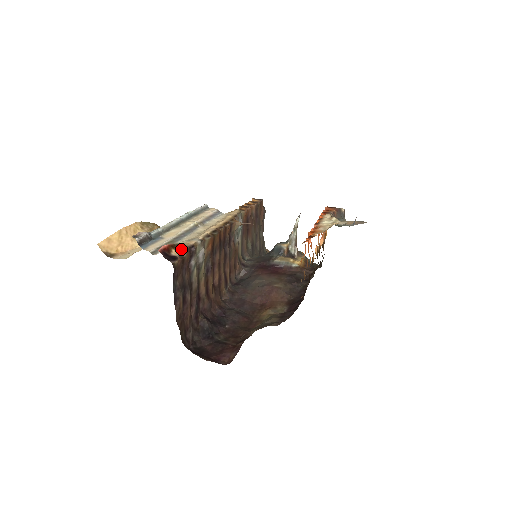
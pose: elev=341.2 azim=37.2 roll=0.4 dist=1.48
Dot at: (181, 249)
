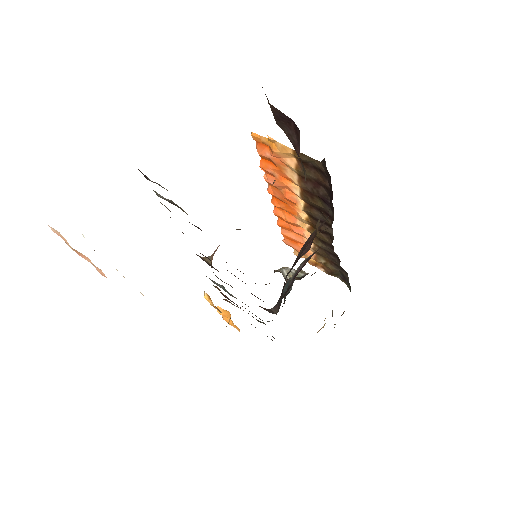
Dot at: occluded
